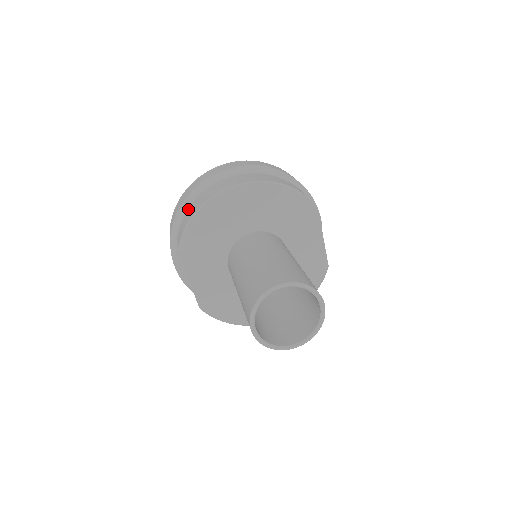
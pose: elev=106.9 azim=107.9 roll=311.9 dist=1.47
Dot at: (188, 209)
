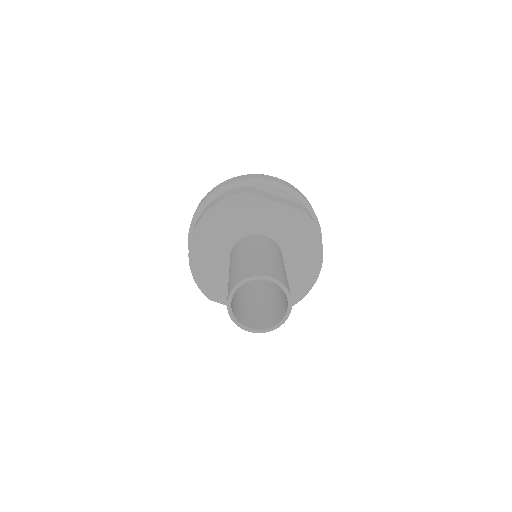
Dot at: occluded
